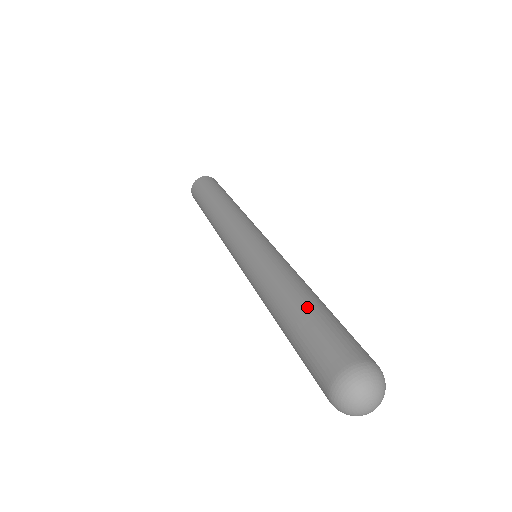
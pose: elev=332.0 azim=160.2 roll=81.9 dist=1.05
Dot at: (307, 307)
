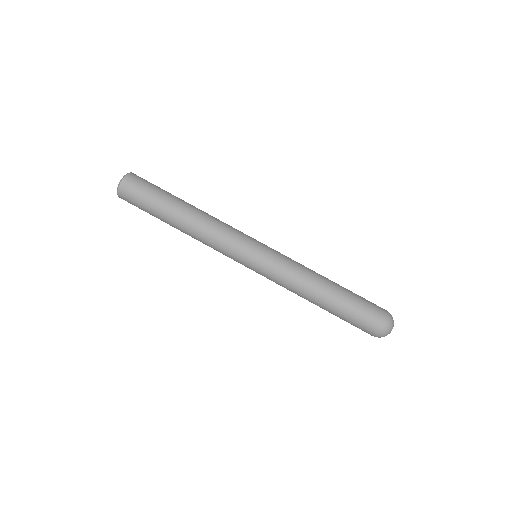
Dot at: (338, 301)
